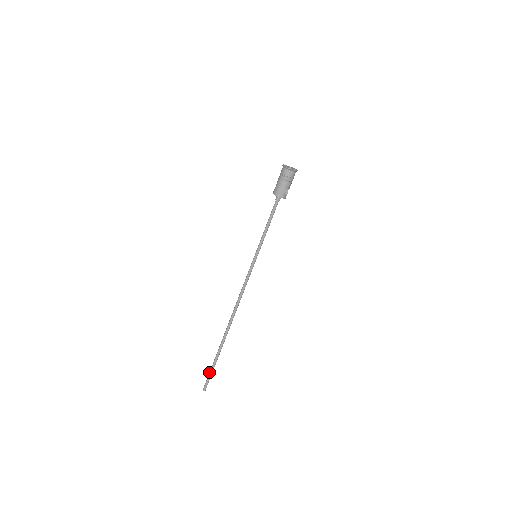
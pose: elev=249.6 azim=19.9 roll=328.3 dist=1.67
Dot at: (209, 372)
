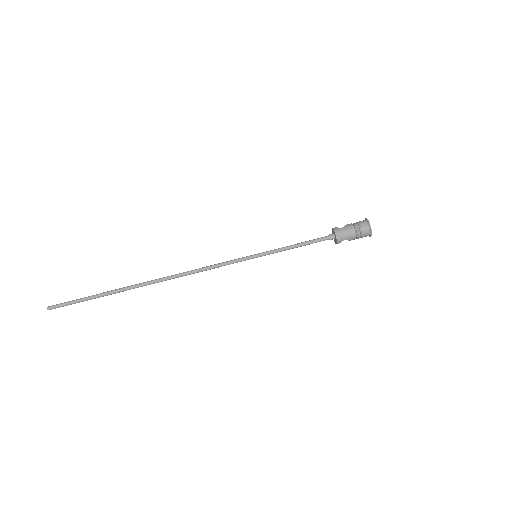
Dot at: (77, 299)
